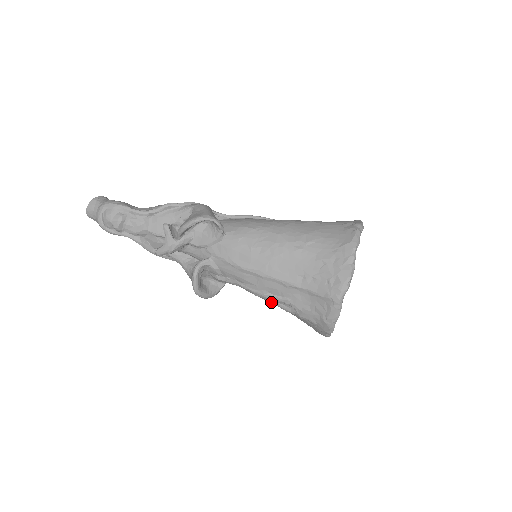
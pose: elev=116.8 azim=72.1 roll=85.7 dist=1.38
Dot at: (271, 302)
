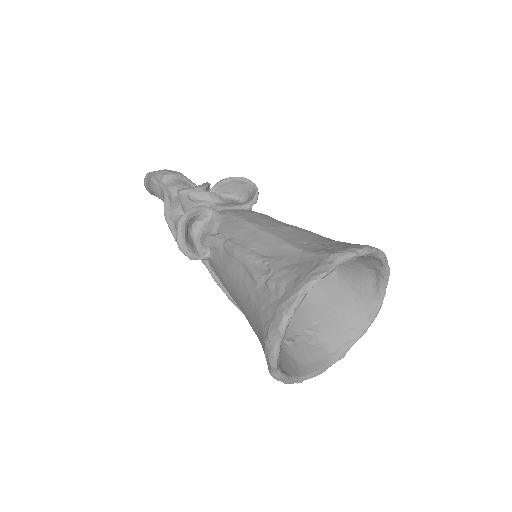
Dot at: (246, 263)
